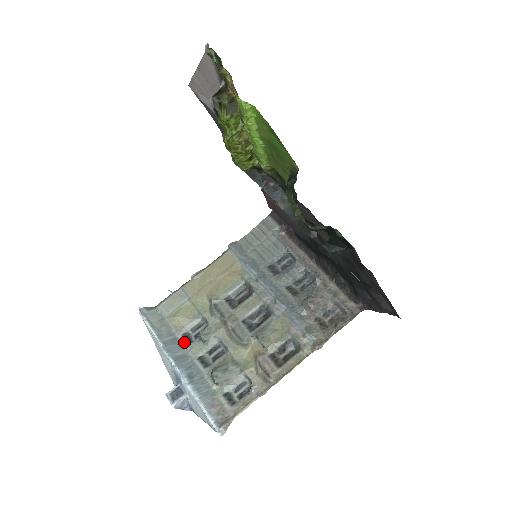
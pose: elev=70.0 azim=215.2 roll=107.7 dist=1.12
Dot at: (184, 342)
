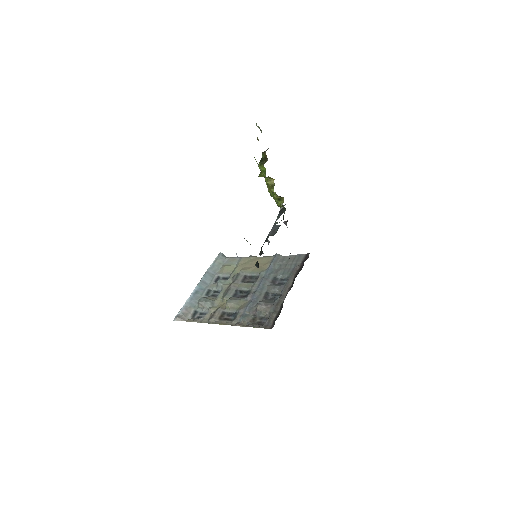
Dot at: (214, 279)
